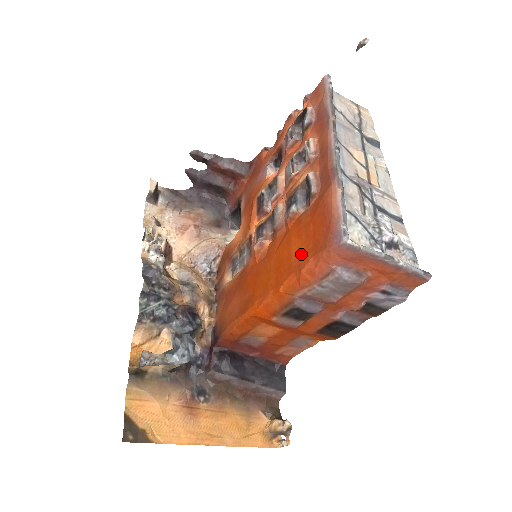
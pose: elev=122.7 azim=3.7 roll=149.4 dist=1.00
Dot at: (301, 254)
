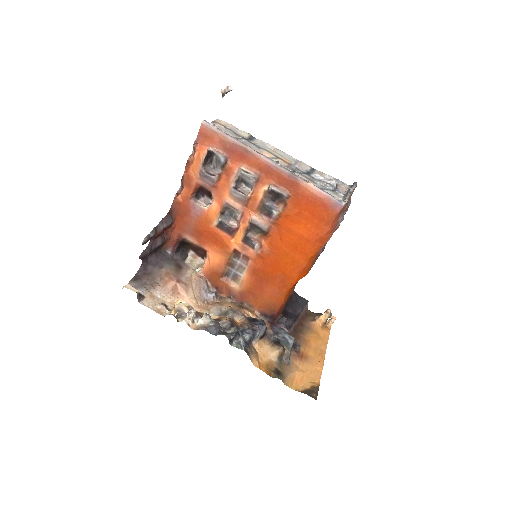
Dot at: (312, 230)
